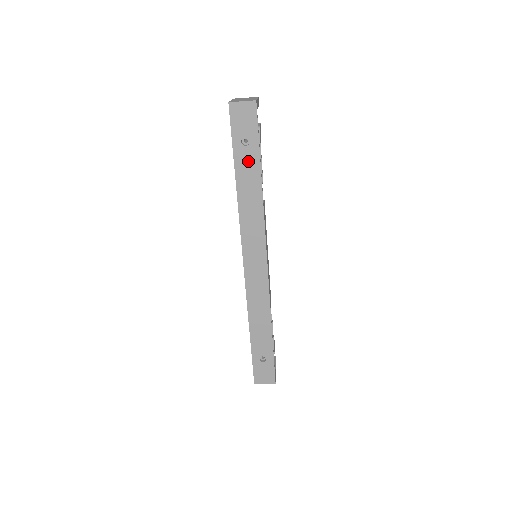
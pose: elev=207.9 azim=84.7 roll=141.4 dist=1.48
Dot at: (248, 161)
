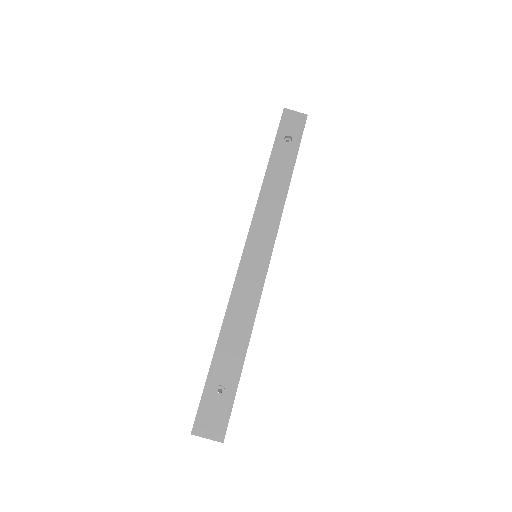
Dot at: (285, 154)
